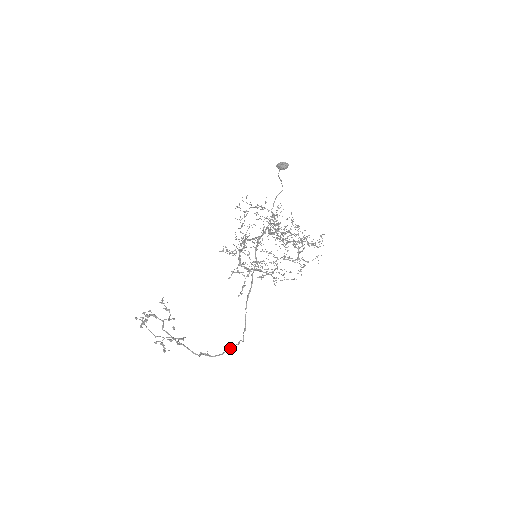
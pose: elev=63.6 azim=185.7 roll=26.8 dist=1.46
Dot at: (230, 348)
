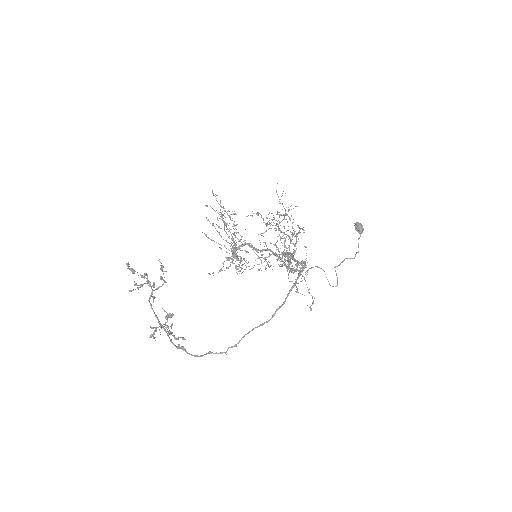
Dot at: (210, 353)
